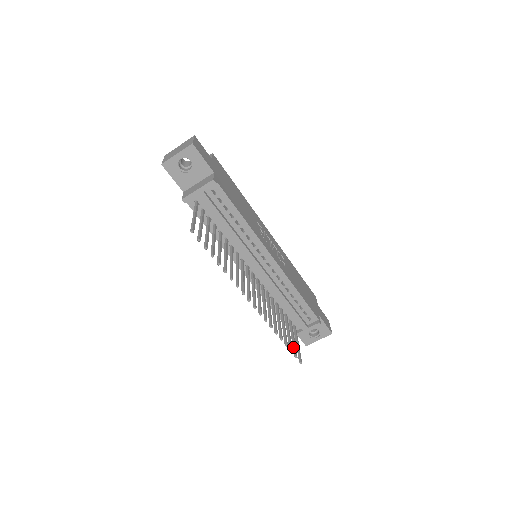
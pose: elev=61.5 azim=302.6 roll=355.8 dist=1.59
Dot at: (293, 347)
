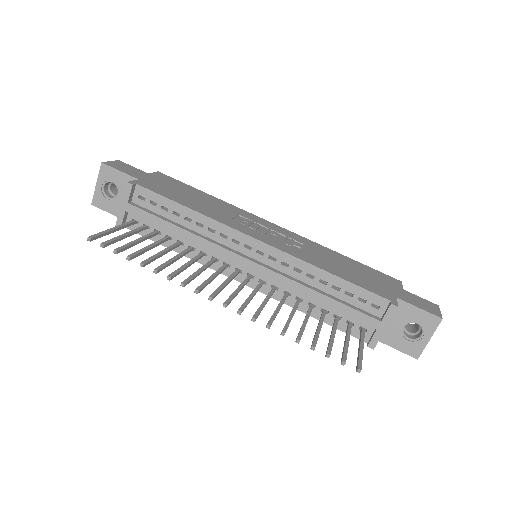
Dot at: (342, 352)
